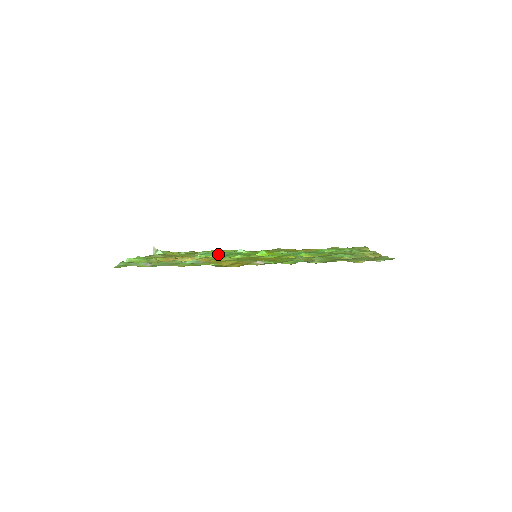
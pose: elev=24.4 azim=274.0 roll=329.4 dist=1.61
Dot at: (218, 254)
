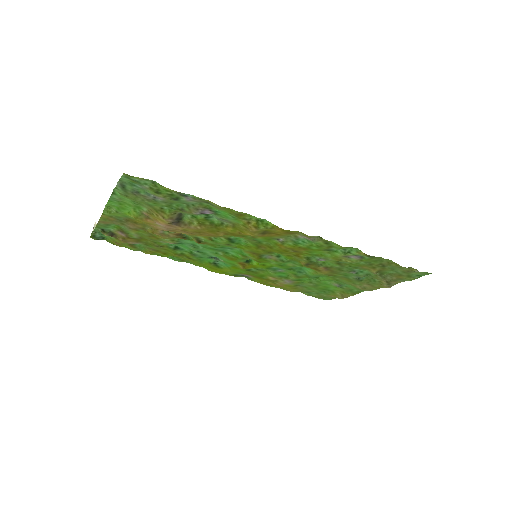
Dot at: (197, 249)
